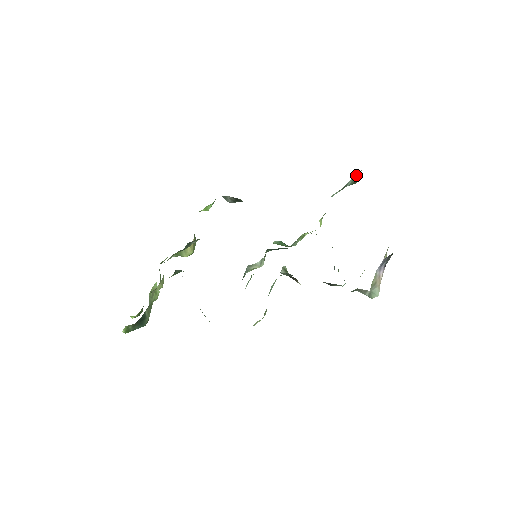
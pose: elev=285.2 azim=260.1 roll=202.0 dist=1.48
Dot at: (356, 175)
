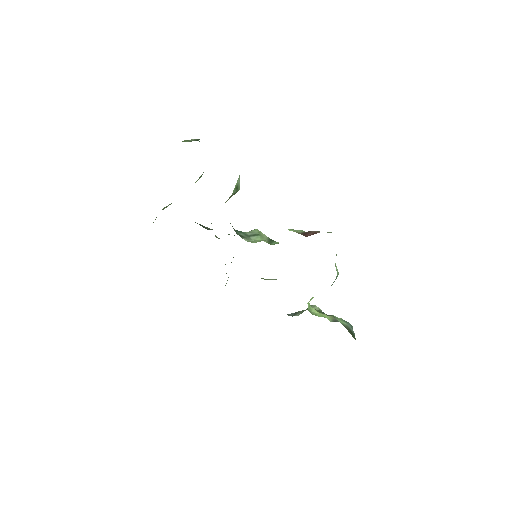
Dot at: occluded
